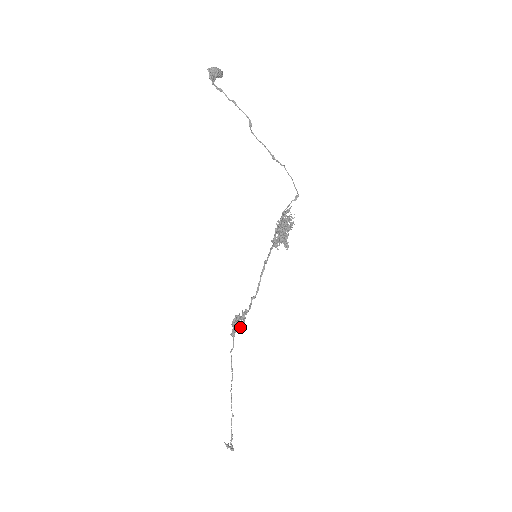
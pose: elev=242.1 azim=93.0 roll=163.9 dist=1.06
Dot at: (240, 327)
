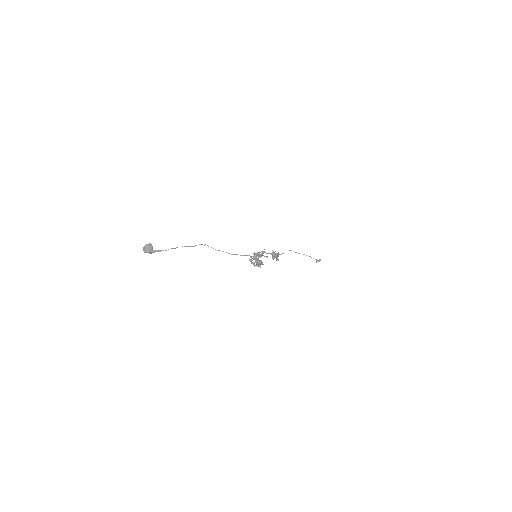
Dot at: (278, 260)
